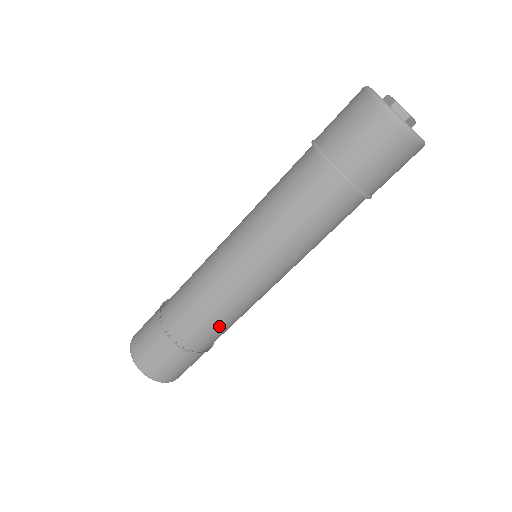
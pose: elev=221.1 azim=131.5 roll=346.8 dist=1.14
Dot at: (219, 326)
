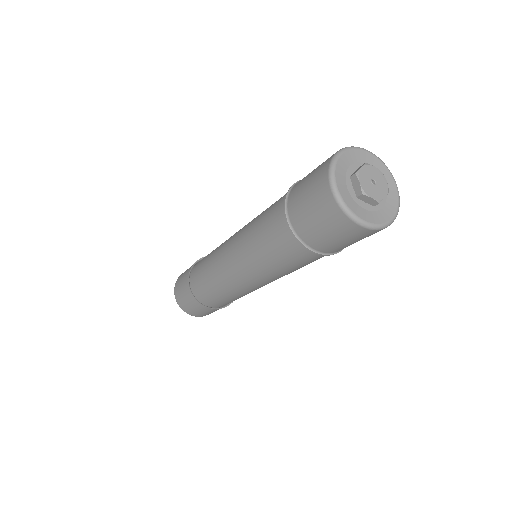
Dot at: occluded
